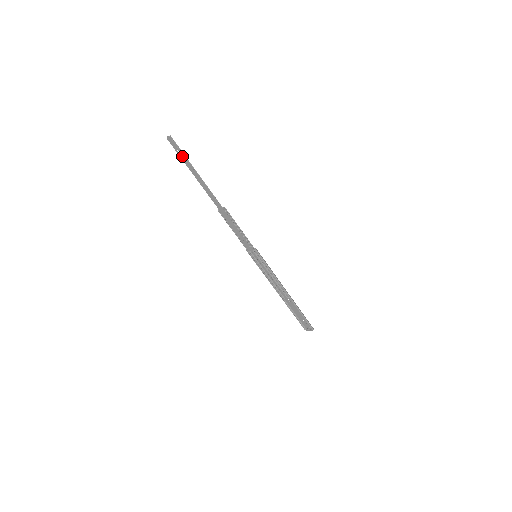
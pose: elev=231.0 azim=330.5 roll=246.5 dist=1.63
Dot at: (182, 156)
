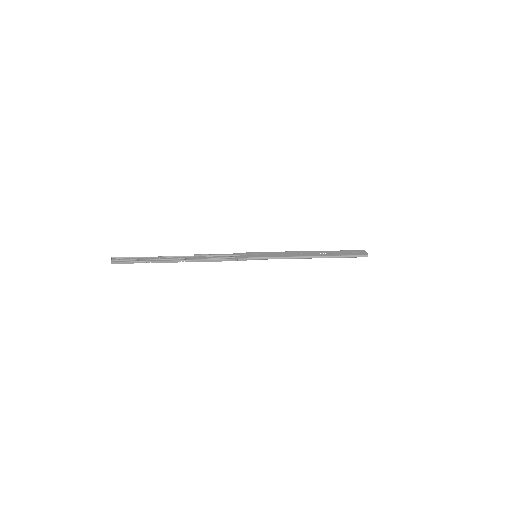
Dot at: (131, 260)
